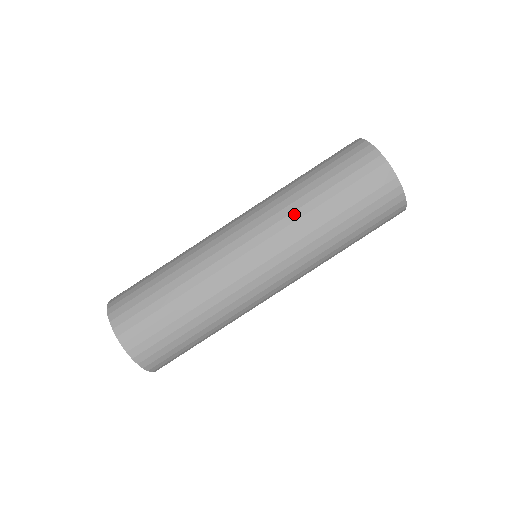
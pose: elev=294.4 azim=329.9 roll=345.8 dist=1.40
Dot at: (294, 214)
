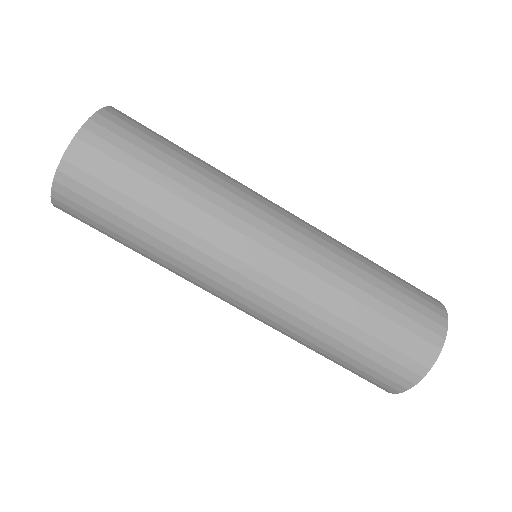
Dot at: (329, 287)
